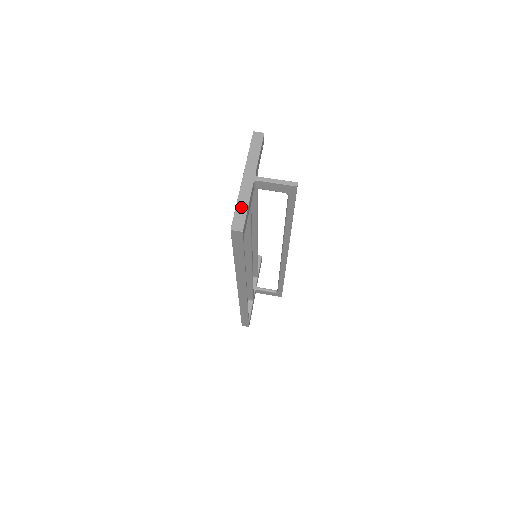
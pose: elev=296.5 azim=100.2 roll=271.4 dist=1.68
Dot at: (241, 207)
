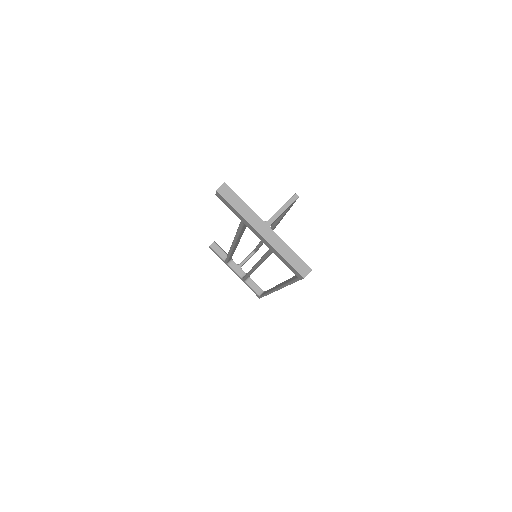
Dot at: (288, 255)
